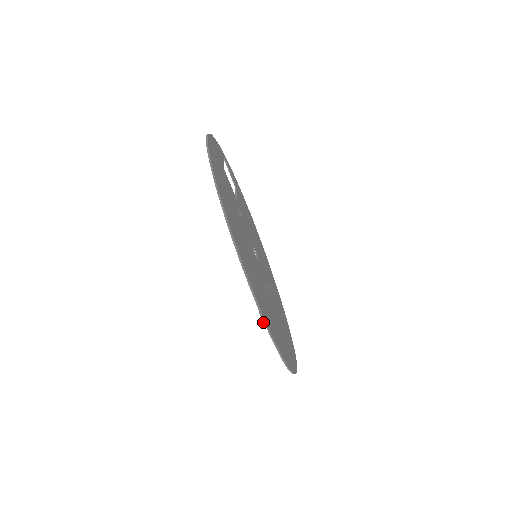
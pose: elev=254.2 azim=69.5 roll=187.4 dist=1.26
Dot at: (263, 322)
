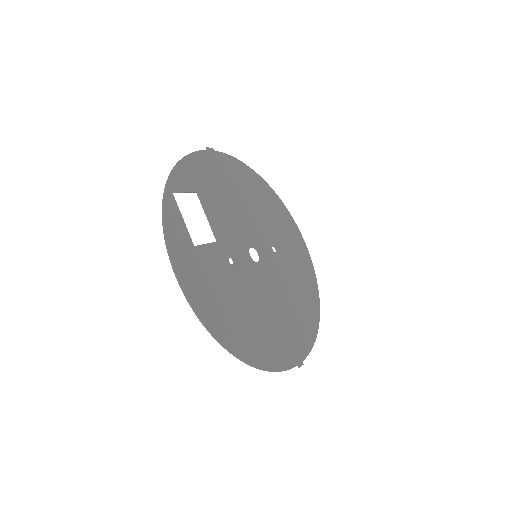
Dot at: occluded
